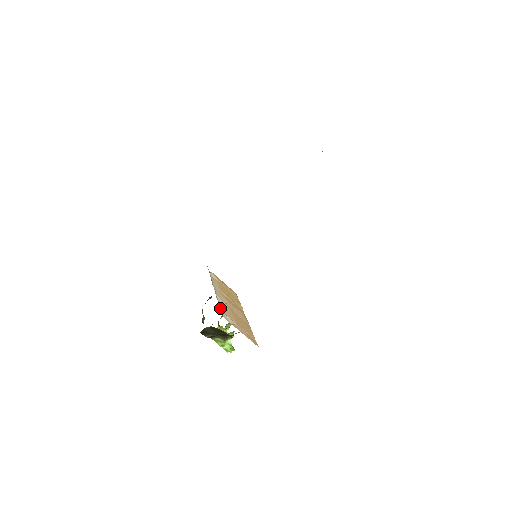
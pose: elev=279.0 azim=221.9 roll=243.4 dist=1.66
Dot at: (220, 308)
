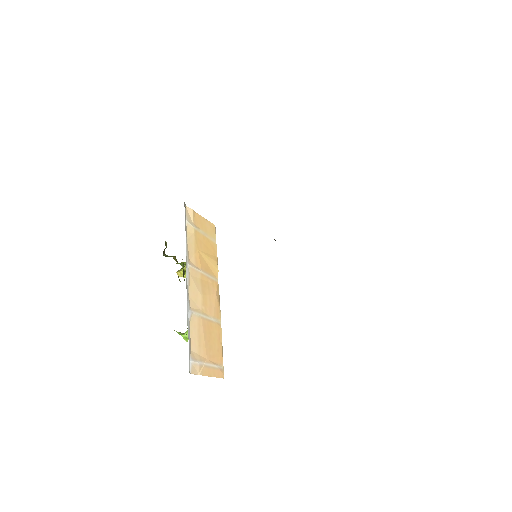
Dot at: (189, 362)
